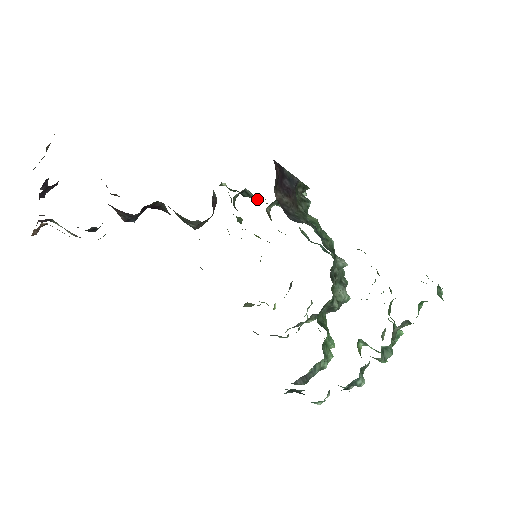
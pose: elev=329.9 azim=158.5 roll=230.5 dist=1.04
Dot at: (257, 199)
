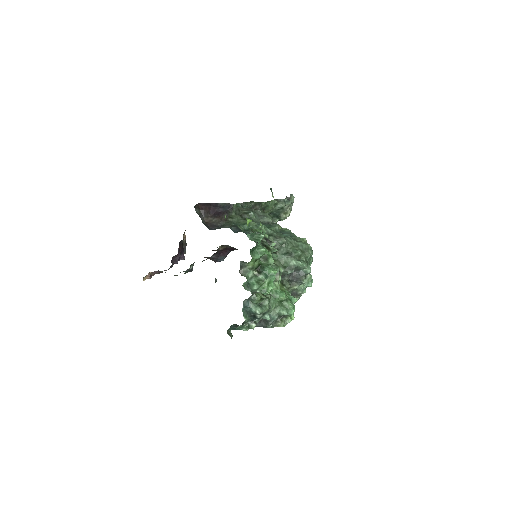
Dot at: occluded
